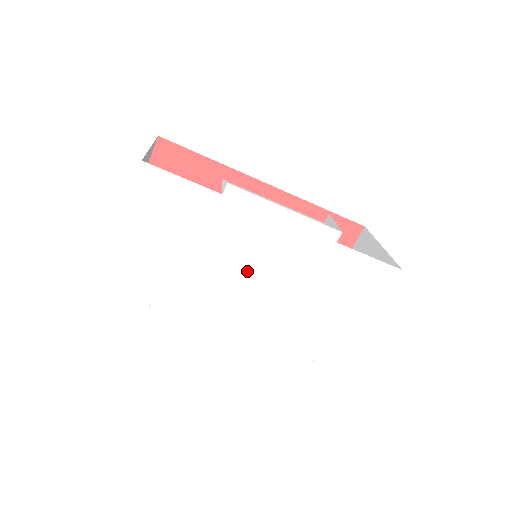
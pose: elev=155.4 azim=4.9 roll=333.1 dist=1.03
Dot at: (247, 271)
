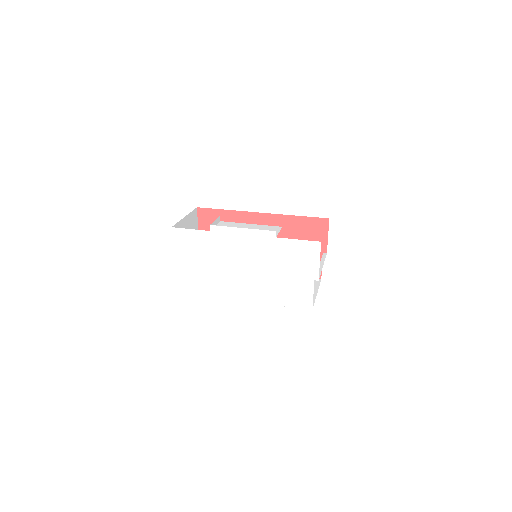
Dot at: (239, 265)
